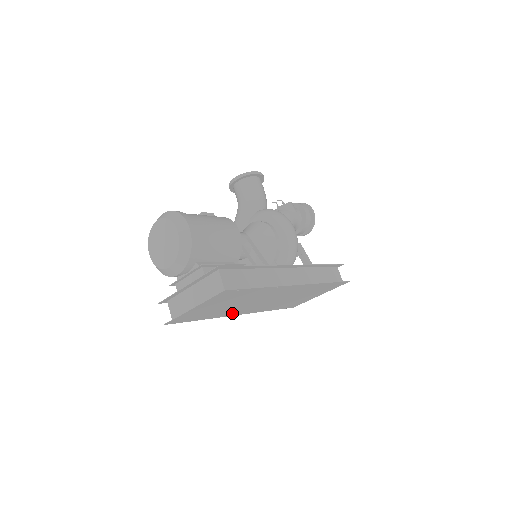
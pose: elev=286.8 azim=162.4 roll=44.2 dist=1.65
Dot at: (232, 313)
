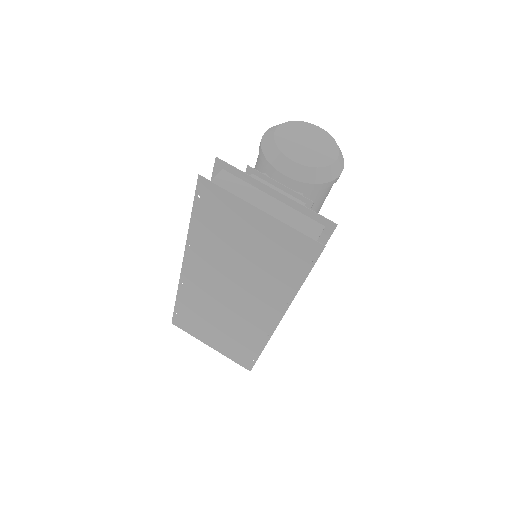
Dot at: (196, 257)
